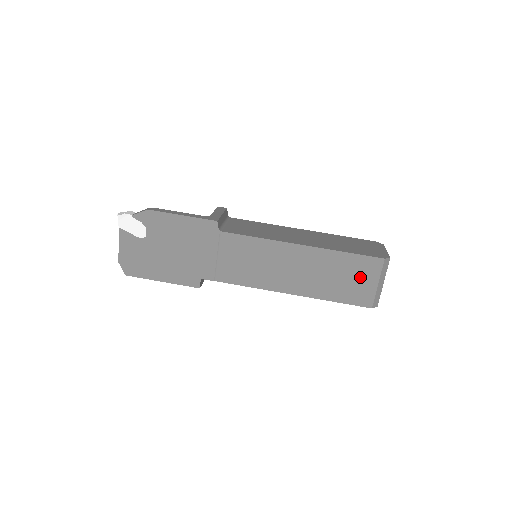
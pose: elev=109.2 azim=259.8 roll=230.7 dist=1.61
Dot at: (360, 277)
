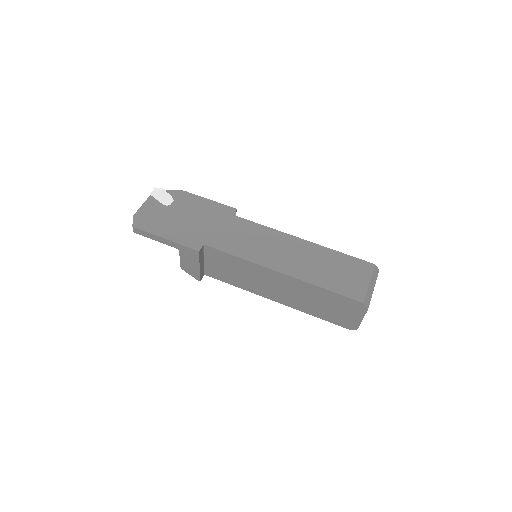
Dot at: (353, 274)
